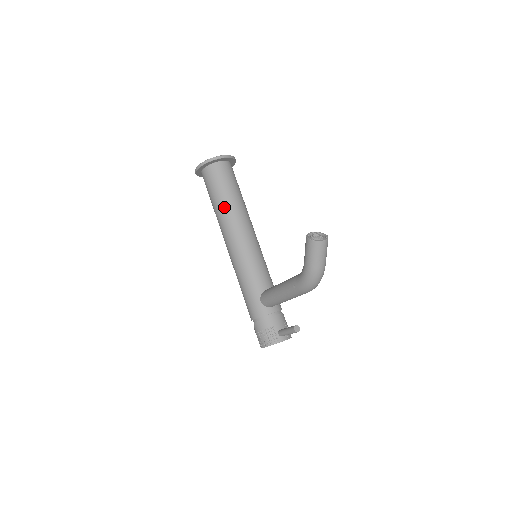
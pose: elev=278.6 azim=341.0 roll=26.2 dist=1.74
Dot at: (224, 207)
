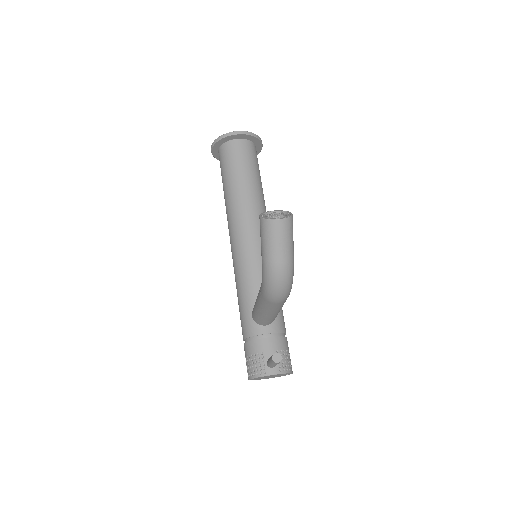
Dot at: (230, 193)
